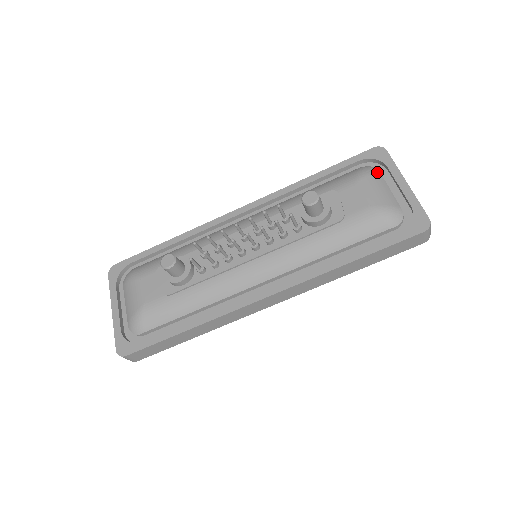
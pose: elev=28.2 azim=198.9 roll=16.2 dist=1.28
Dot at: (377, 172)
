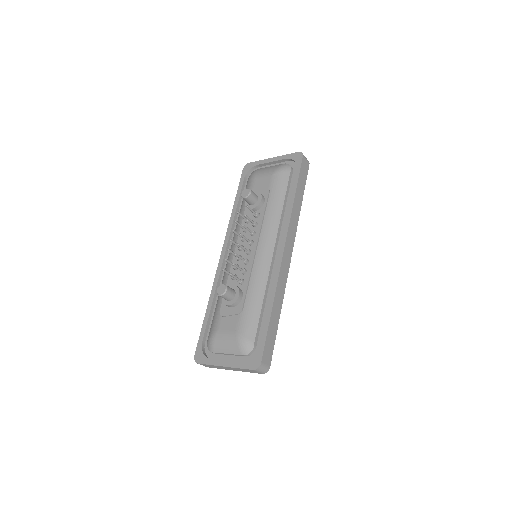
Dot at: (257, 170)
